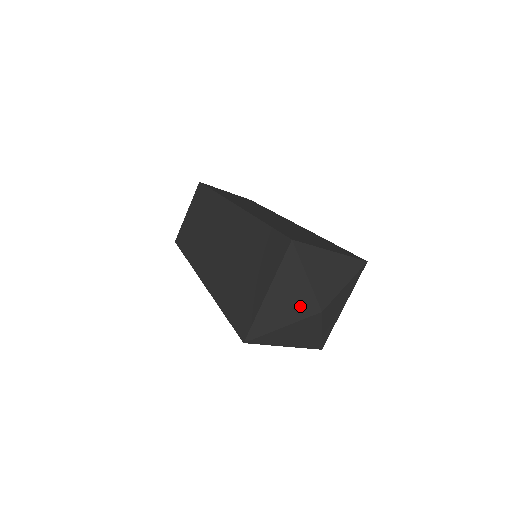
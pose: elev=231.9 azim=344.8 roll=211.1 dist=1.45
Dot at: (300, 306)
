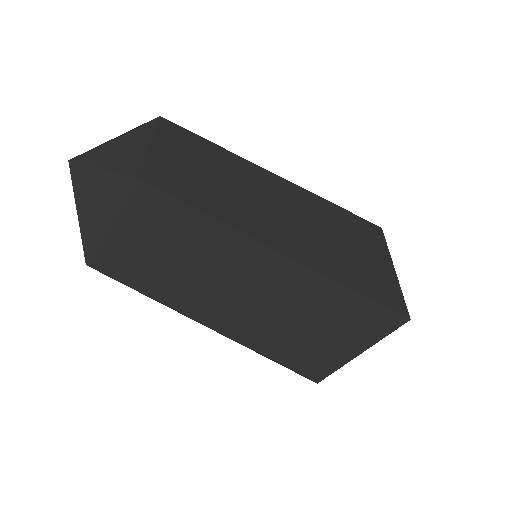
Dot at: occluded
